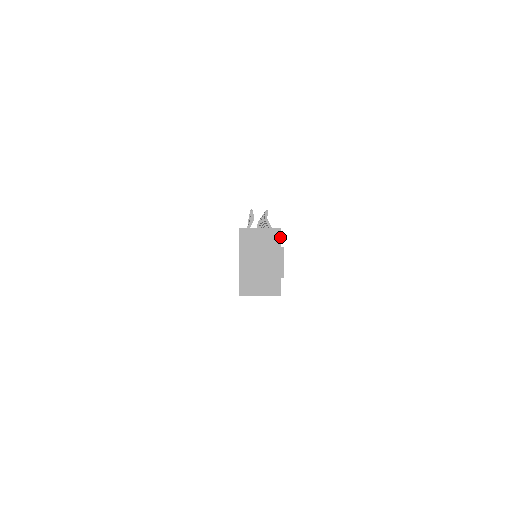
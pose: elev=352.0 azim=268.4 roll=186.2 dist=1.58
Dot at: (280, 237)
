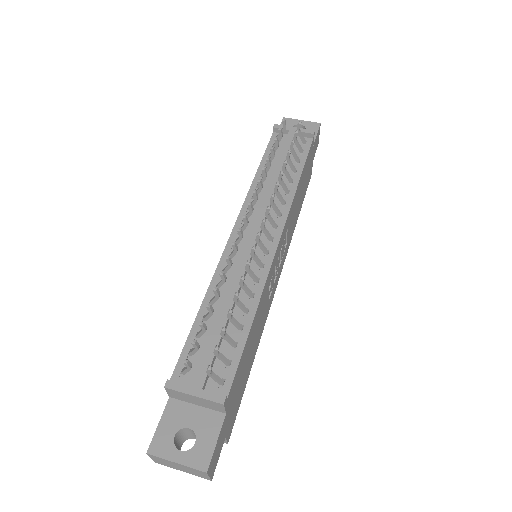
Dot at: (224, 409)
